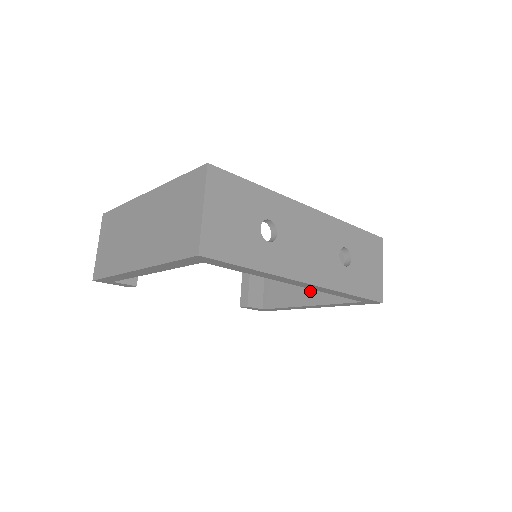
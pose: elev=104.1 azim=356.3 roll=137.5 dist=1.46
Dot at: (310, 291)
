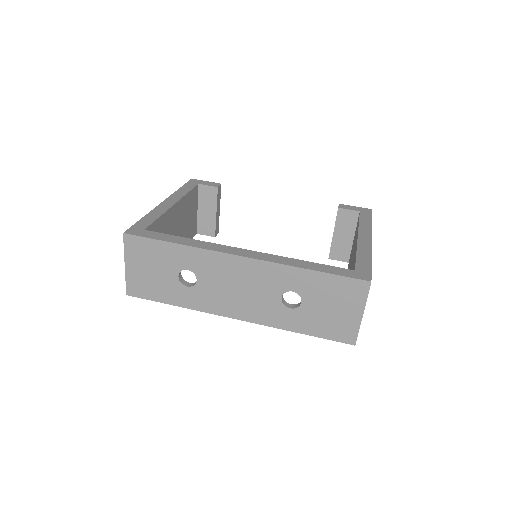
Dot at: occluded
